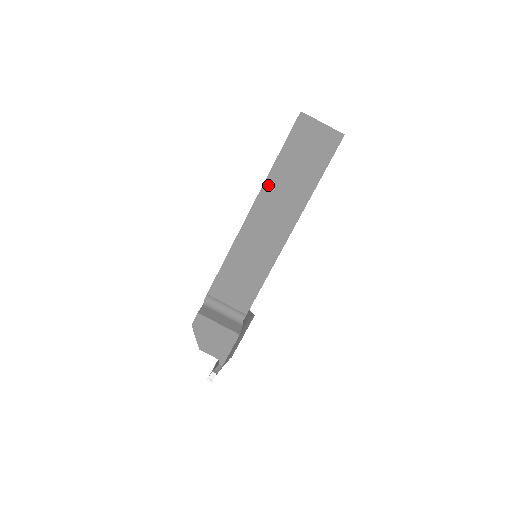
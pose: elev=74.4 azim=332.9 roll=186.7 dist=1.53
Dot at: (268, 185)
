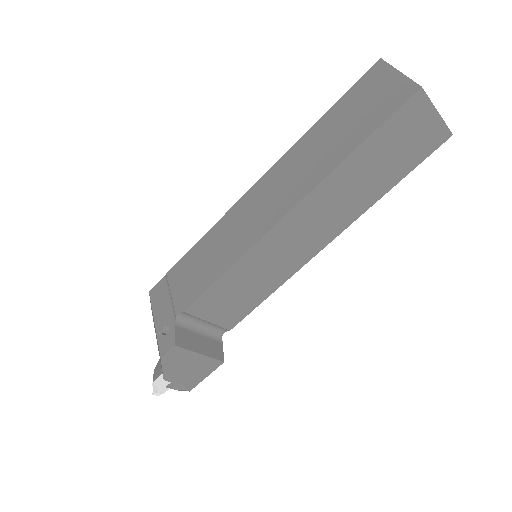
Dot at: (325, 185)
